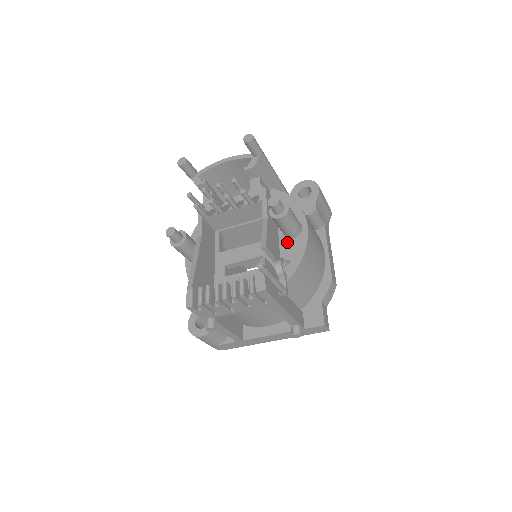
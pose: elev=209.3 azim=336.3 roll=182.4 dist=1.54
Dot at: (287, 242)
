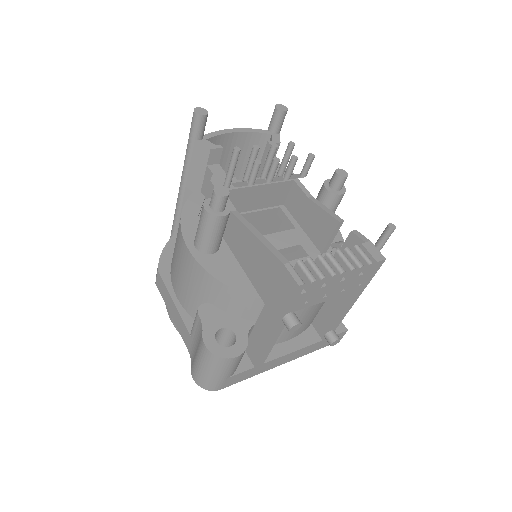
Dot at: occluded
